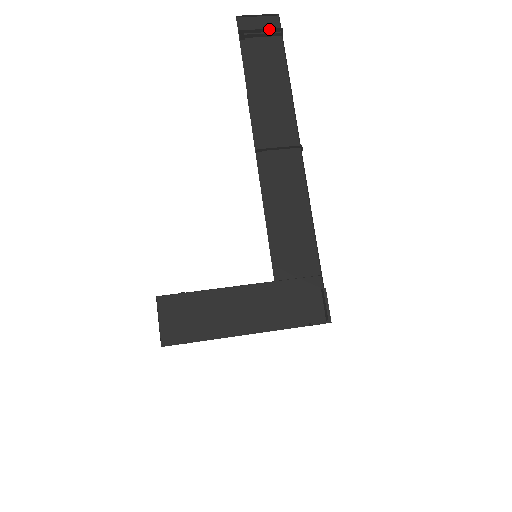
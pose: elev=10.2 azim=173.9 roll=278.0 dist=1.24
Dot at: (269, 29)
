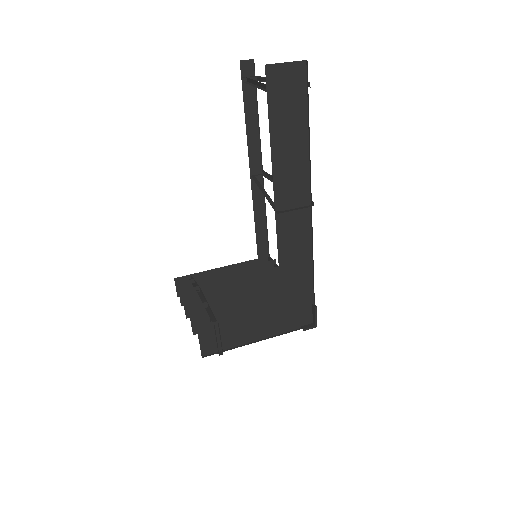
Dot at: (297, 83)
